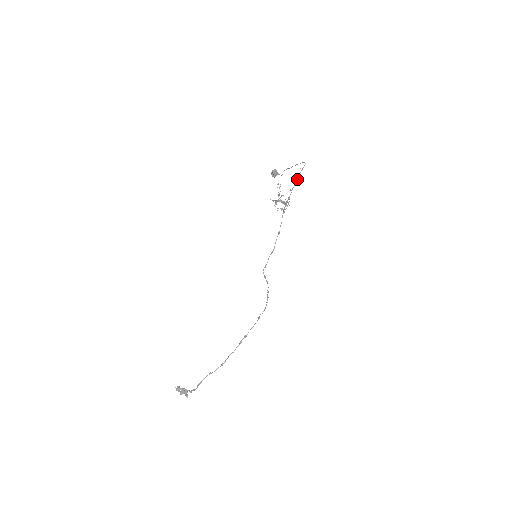
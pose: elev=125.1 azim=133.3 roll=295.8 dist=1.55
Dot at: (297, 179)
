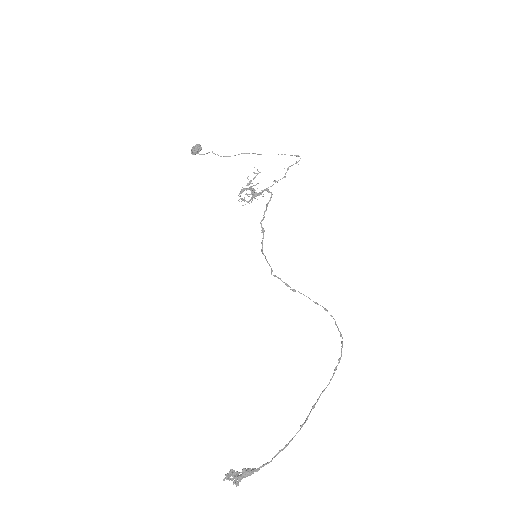
Dot at: occluded
